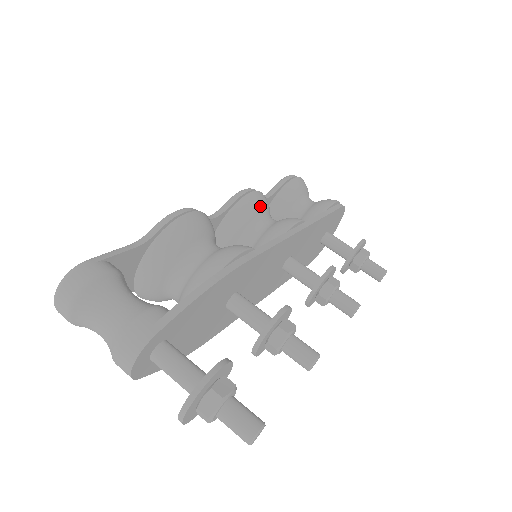
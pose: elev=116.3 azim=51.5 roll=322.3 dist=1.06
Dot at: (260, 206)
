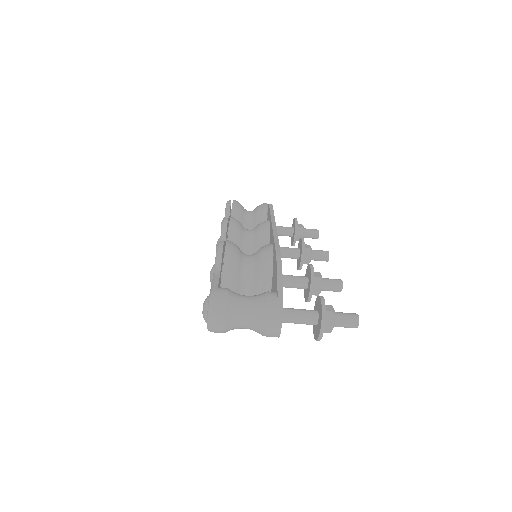
Dot at: (240, 225)
